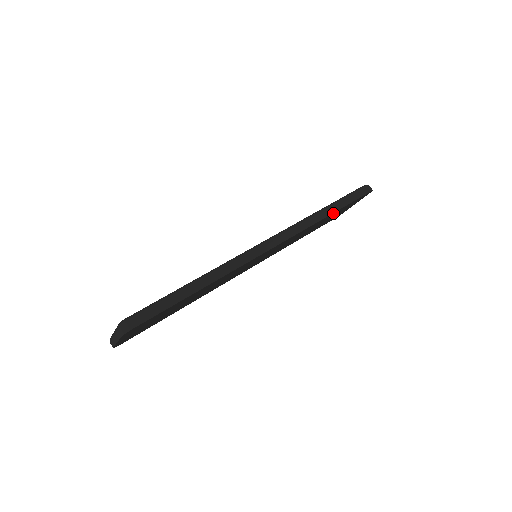
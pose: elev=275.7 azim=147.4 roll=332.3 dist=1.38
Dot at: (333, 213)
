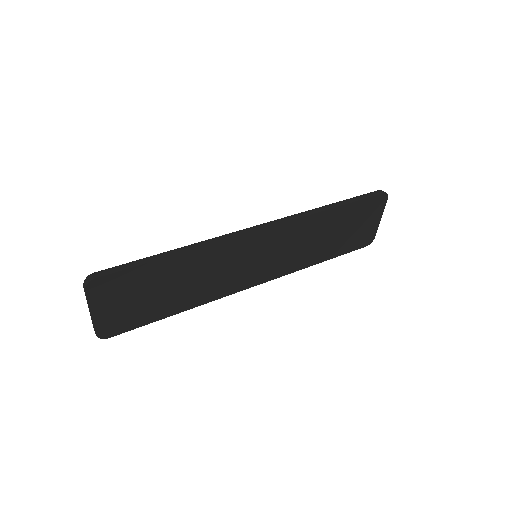
Dot at: (337, 210)
